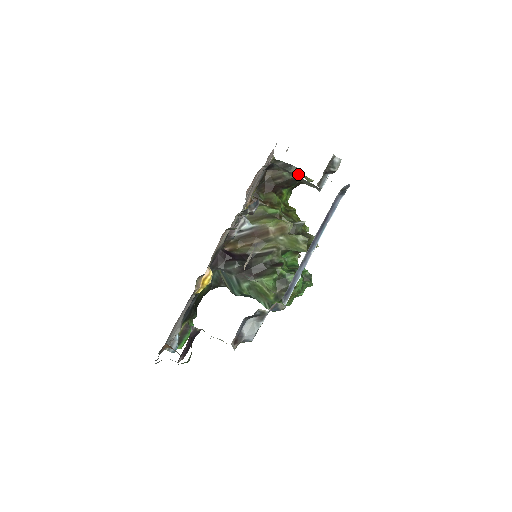
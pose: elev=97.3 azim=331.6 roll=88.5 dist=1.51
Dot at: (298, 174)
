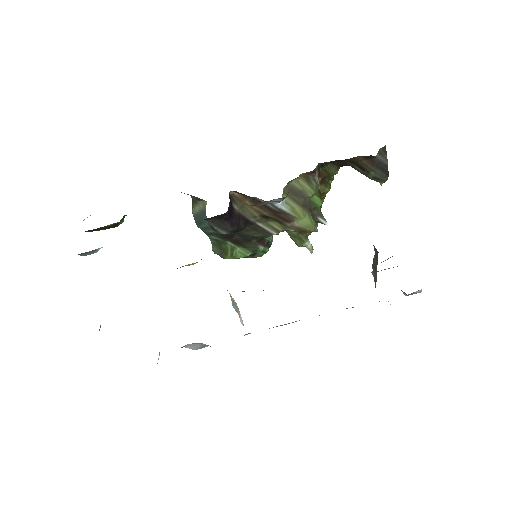
Dot at: (381, 181)
